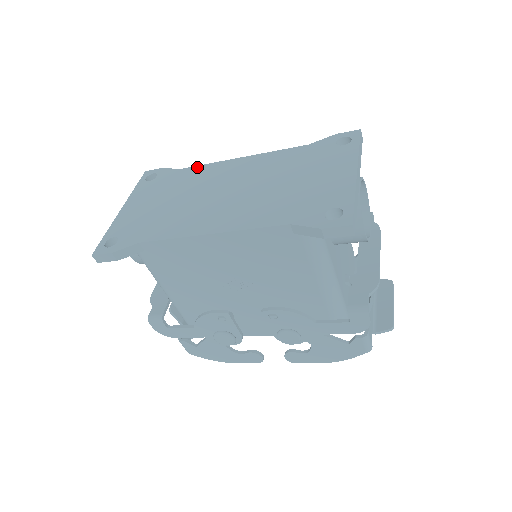
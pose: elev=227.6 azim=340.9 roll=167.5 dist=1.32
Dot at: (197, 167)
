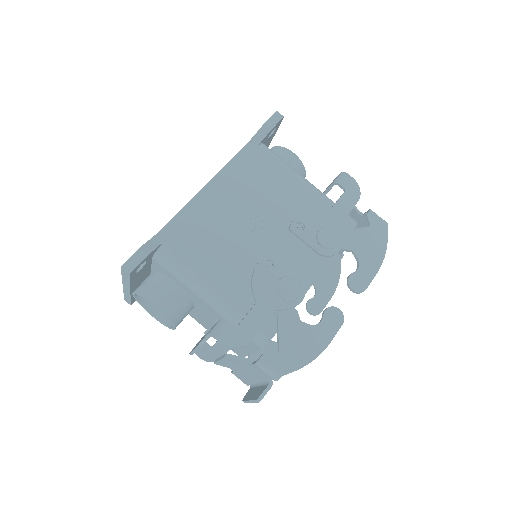
Dot at: occluded
